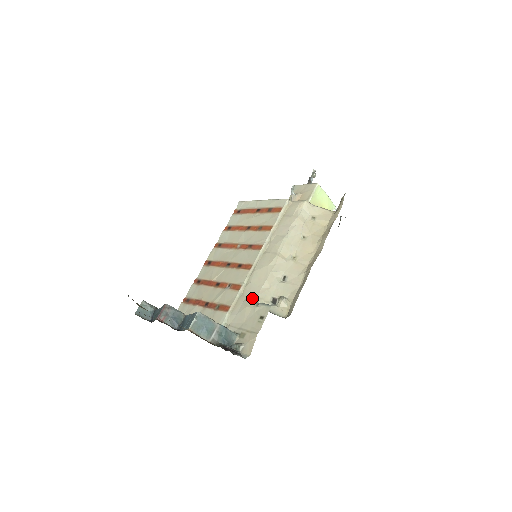
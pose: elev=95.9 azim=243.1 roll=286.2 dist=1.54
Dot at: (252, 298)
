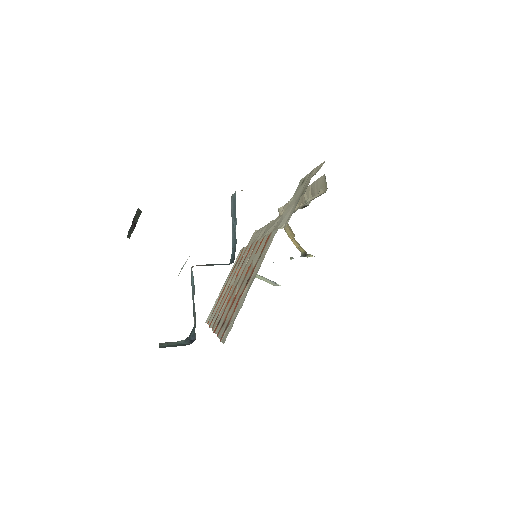
Dot at: occluded
